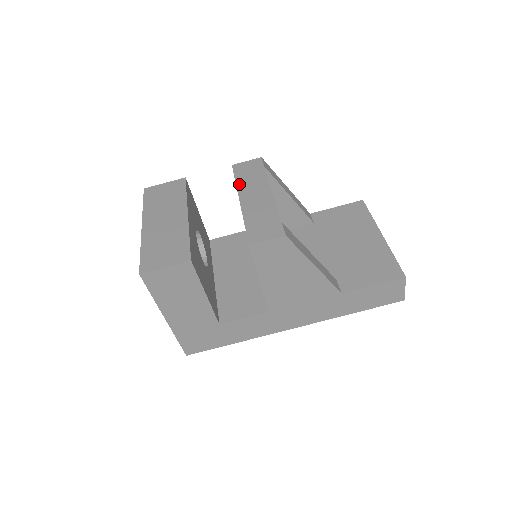
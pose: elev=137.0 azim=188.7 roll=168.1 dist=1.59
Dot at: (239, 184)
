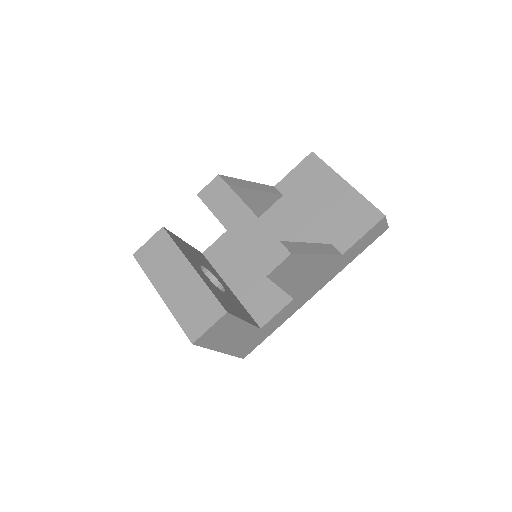
Dot at: (217, 214)
